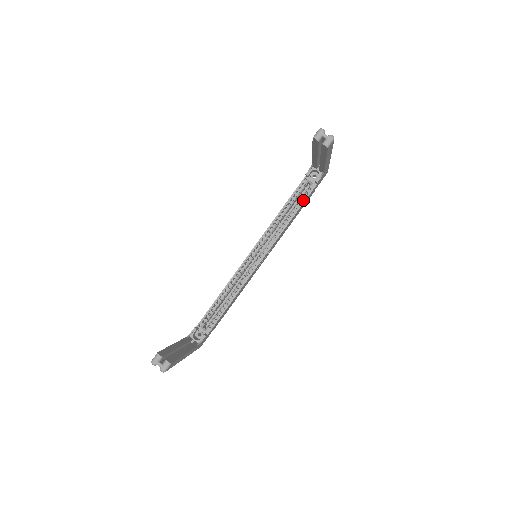
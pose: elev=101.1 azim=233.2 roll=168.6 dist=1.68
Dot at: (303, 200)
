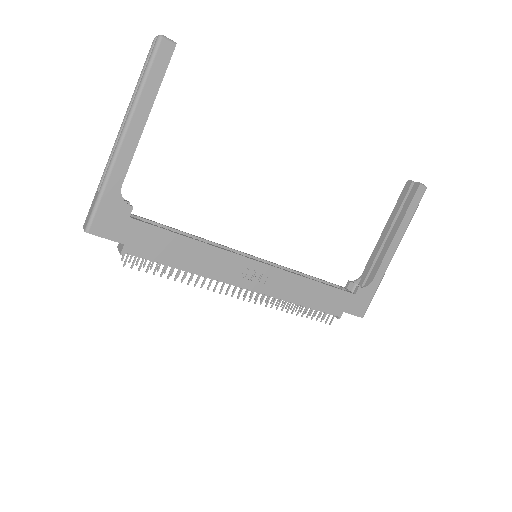
Dot at: (334, 287)
